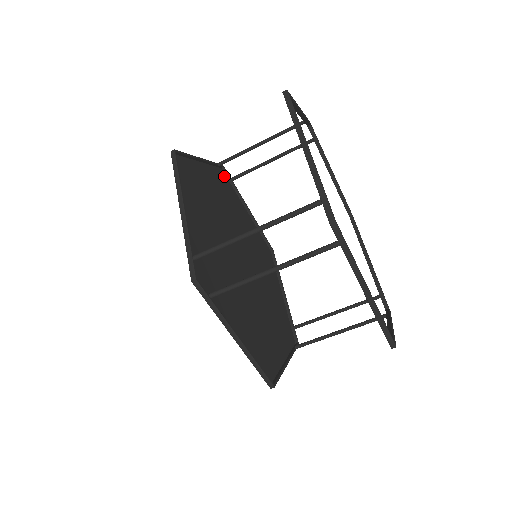
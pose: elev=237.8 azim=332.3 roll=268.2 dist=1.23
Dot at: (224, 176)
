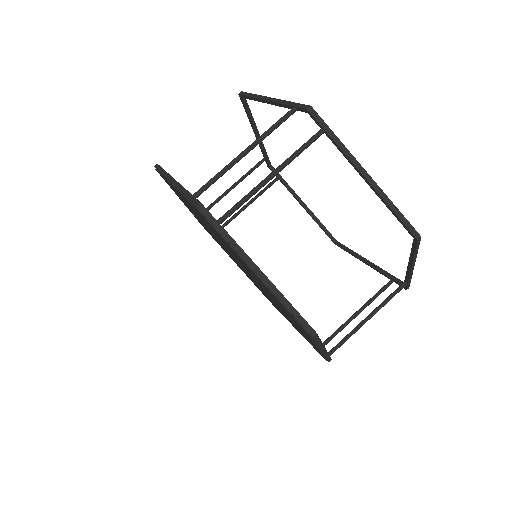
Dot at: occluded
